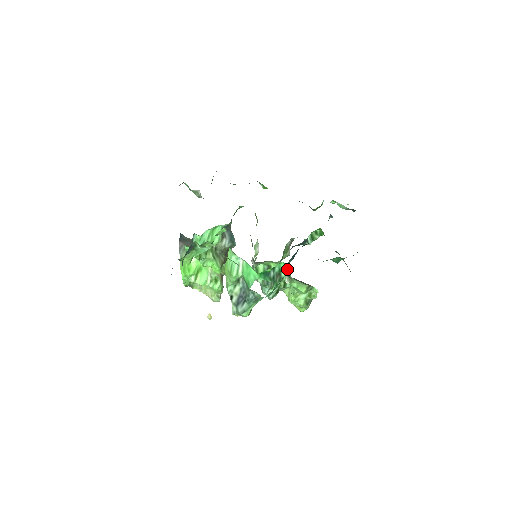
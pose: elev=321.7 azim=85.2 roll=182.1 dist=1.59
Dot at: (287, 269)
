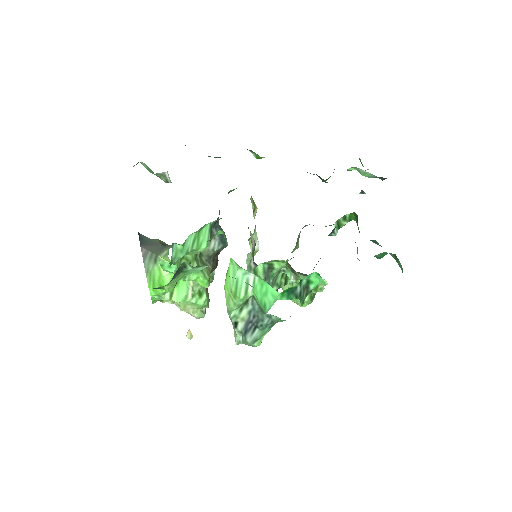
Dot at: (319, 280)
